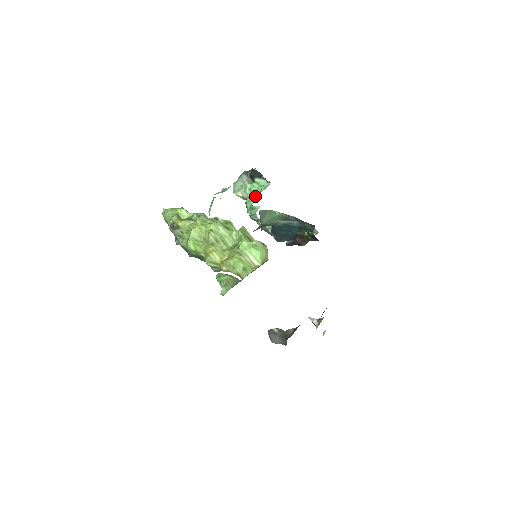
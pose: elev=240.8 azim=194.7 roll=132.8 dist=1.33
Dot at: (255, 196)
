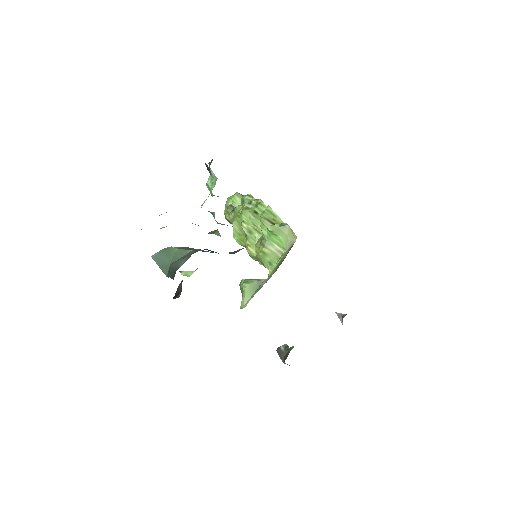
Dot at: (203, 203)
